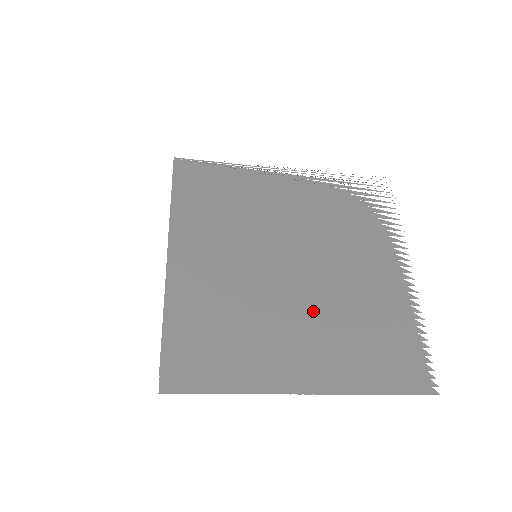
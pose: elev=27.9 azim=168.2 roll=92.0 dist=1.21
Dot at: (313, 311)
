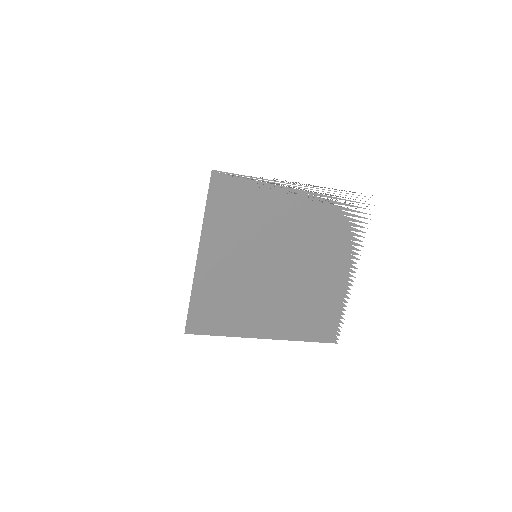
Dot at: (282, 294)
